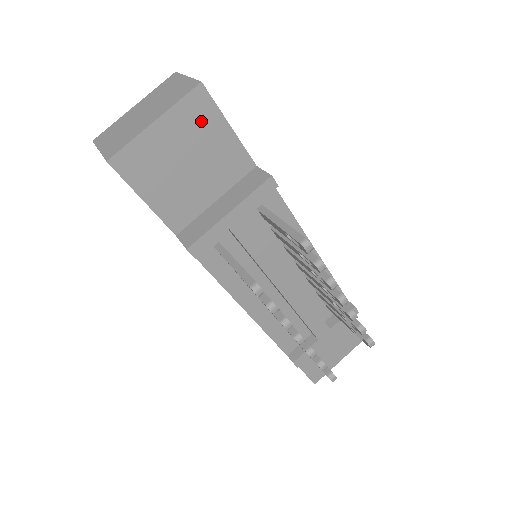
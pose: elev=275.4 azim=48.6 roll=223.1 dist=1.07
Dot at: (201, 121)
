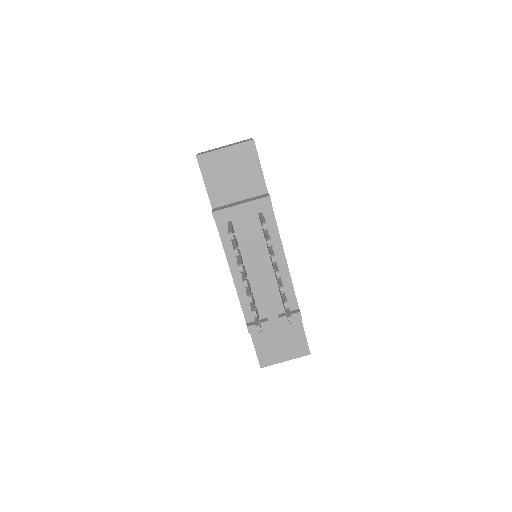
Dot at: (247, 157)
